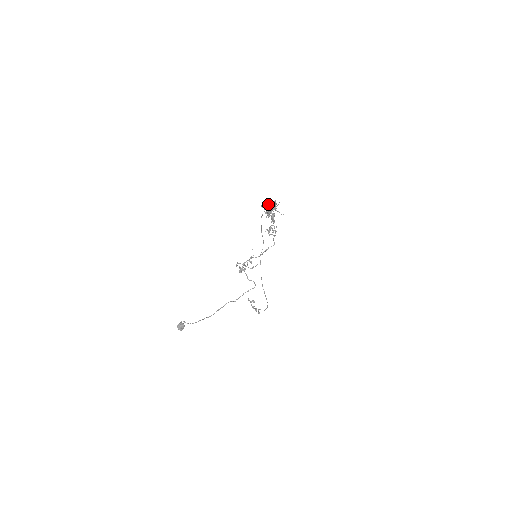
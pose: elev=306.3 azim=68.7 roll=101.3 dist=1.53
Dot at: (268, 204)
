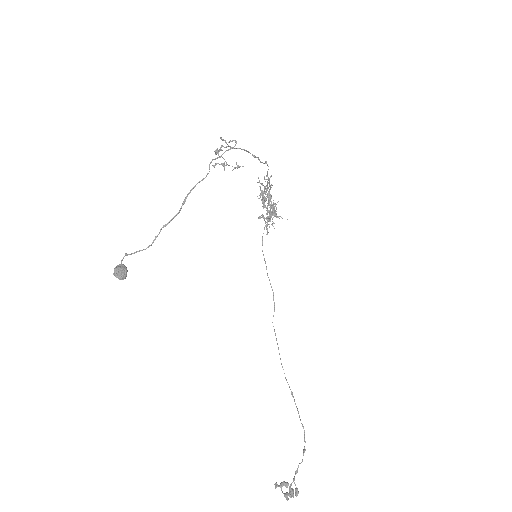
Dot at: (264, 203)
